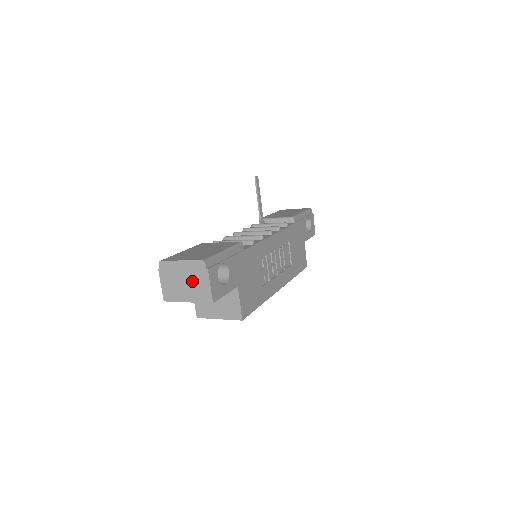
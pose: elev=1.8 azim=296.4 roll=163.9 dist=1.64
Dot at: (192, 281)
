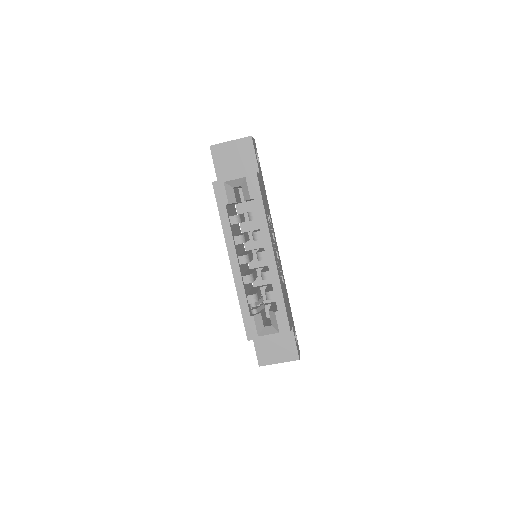
Dot at: occluded
